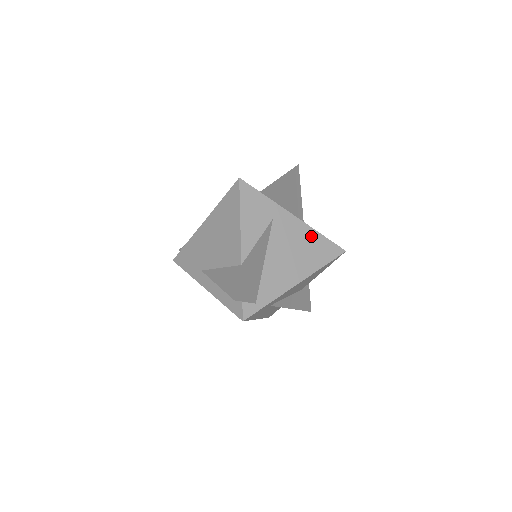
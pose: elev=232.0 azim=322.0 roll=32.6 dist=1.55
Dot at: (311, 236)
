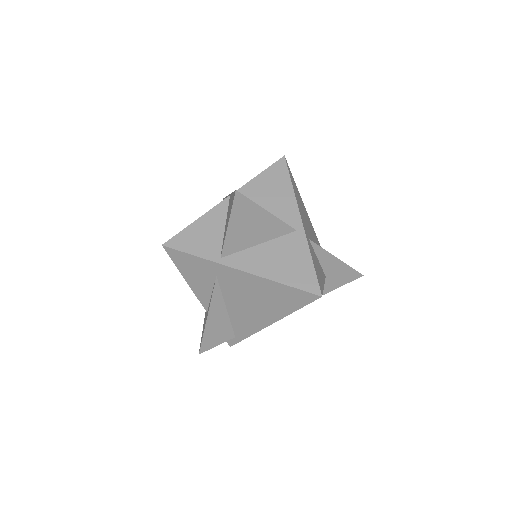
Dot at: (268, 286)
